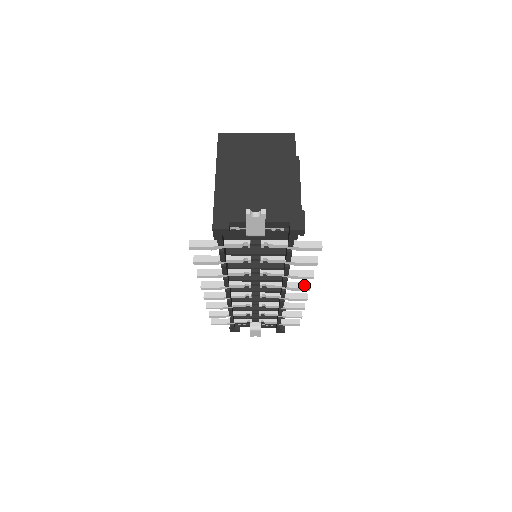
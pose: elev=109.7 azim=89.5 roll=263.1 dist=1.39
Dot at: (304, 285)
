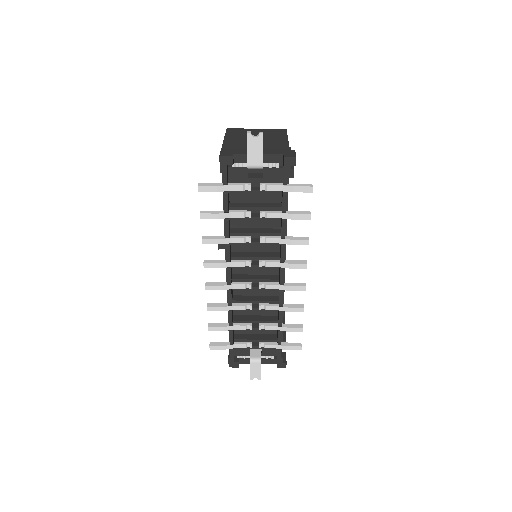
Dot at: (301, 262)
